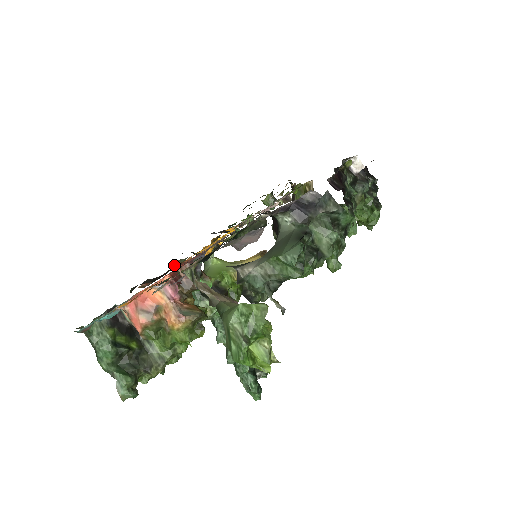
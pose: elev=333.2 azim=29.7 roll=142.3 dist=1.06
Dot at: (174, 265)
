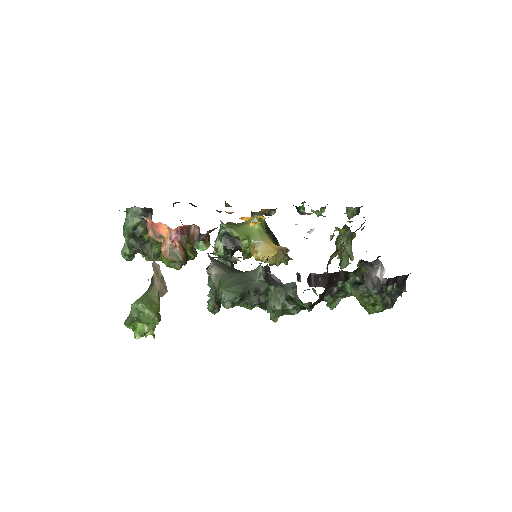
Dot at: (225, 203)
